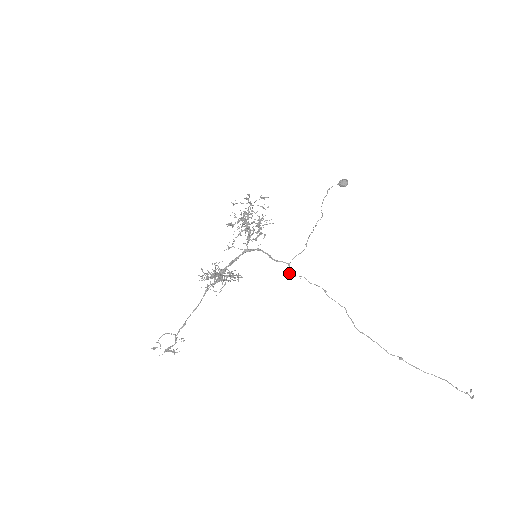
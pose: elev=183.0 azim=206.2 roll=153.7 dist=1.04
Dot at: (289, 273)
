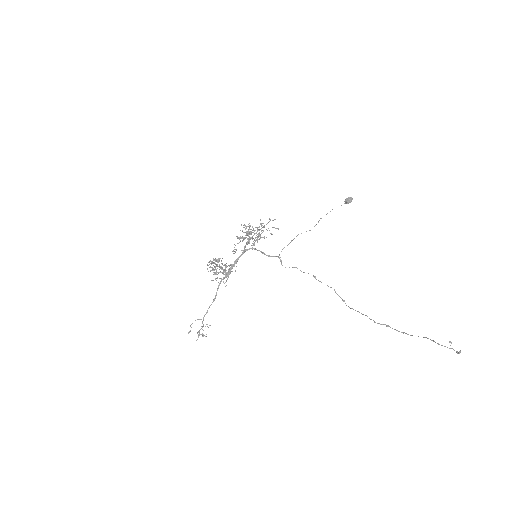
Dot at: occluded
